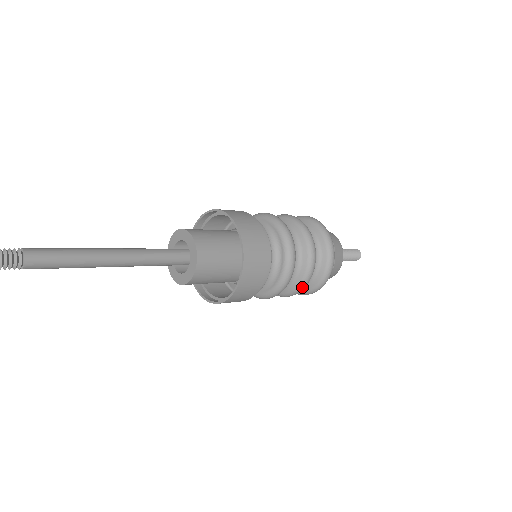
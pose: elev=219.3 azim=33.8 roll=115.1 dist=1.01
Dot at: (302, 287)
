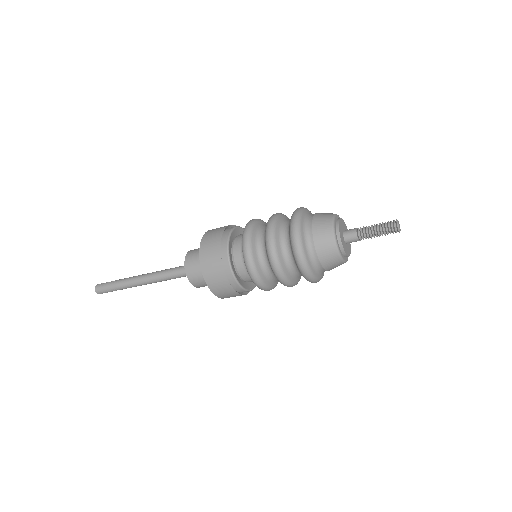
Dot at: (270, 254)
